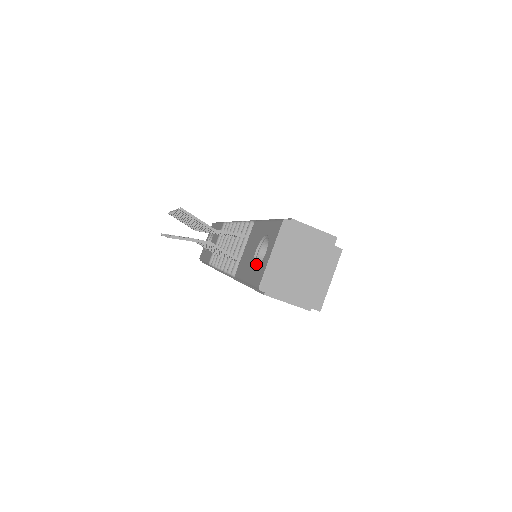
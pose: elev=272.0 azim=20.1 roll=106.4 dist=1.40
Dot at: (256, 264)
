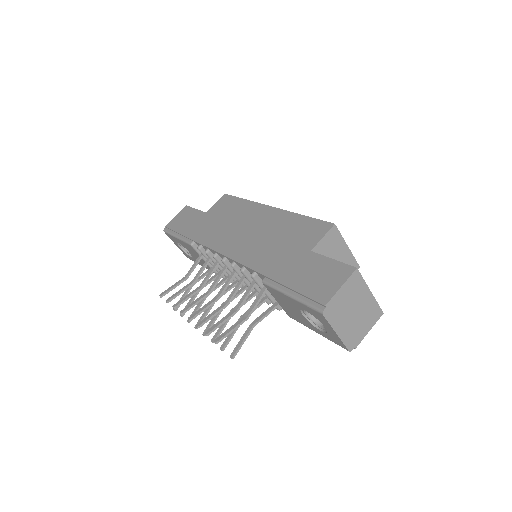
Dot at: (315, 324)
